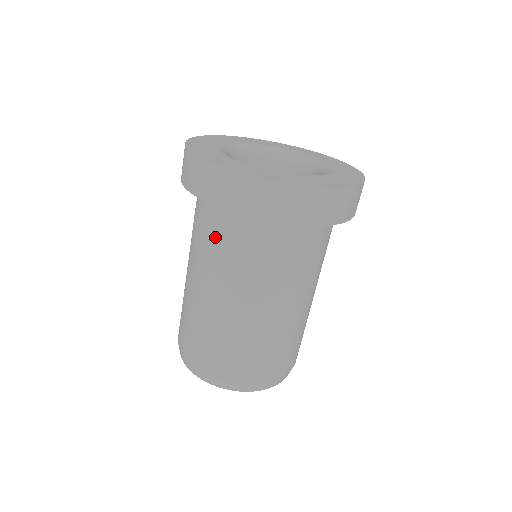
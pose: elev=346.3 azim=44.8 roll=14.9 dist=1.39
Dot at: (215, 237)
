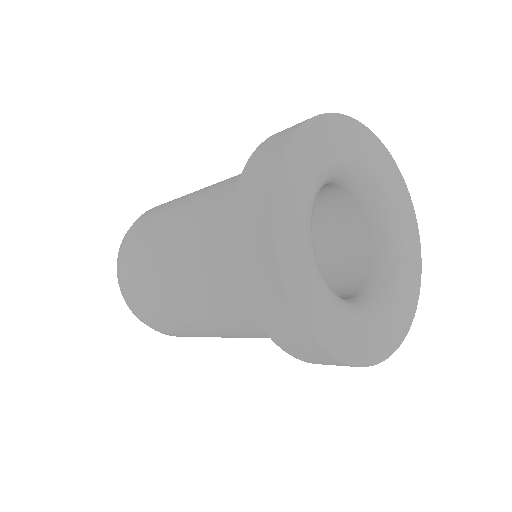
Dot at: (249, 322)
